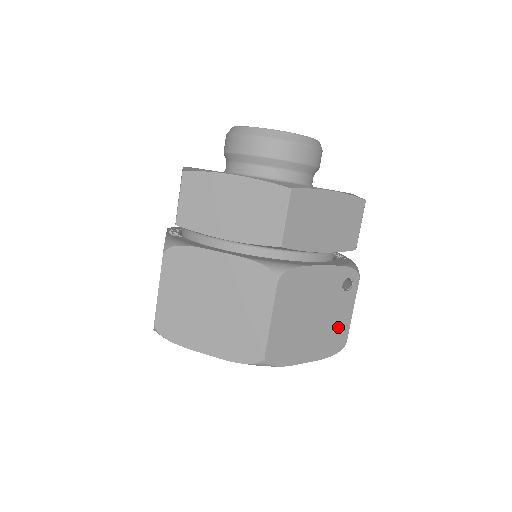
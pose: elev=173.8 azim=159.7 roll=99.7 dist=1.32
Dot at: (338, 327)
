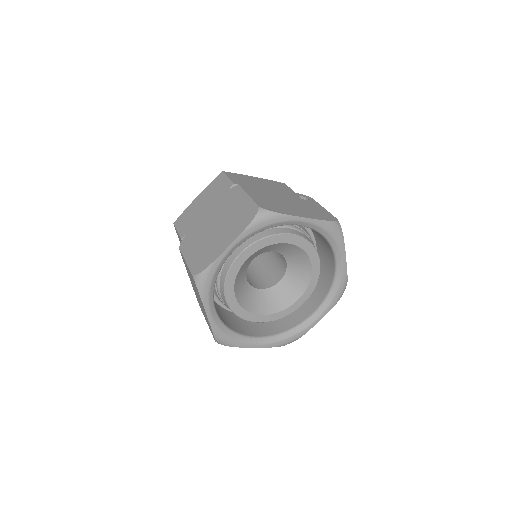
Dot at: (318, 211)
